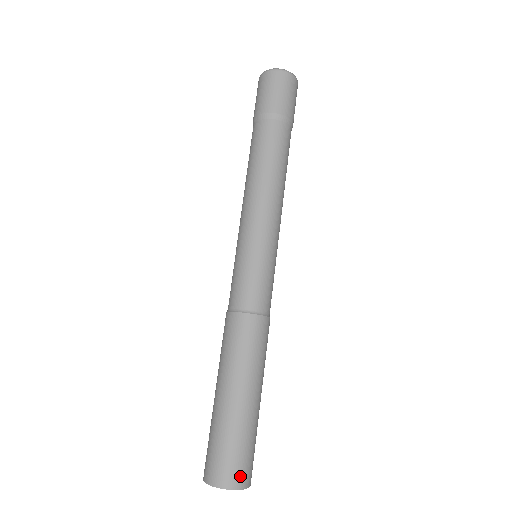
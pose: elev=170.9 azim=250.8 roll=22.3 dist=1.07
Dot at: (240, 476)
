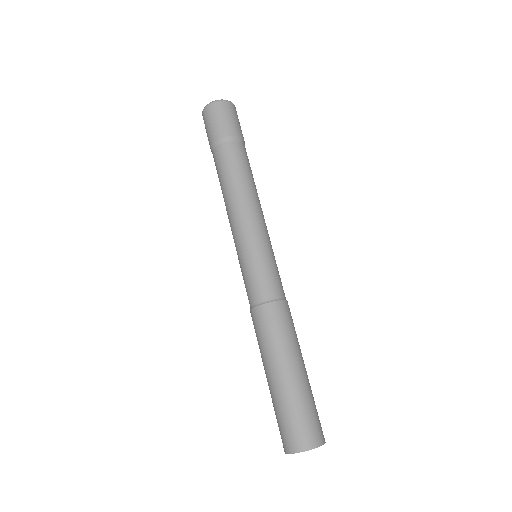
Dot at: (322, 432)
